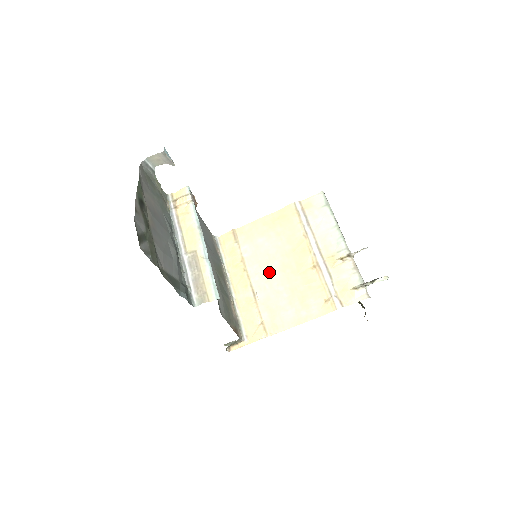
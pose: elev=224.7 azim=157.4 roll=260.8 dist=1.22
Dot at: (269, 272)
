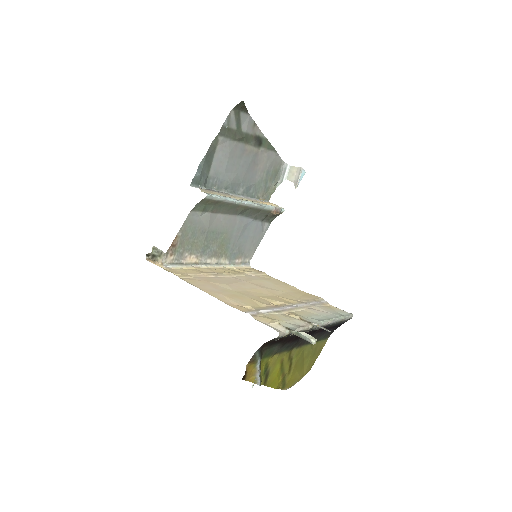
Dot at: (244, 283)
